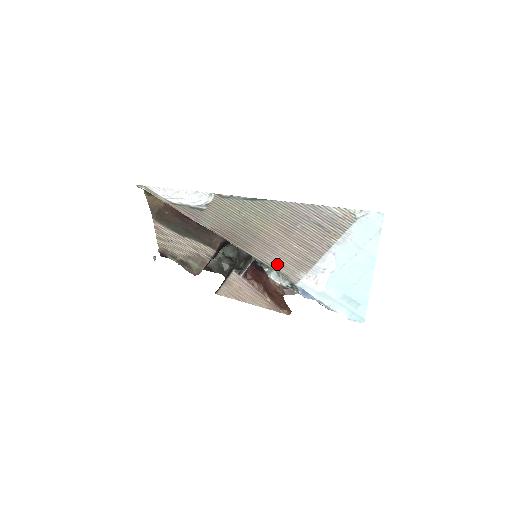
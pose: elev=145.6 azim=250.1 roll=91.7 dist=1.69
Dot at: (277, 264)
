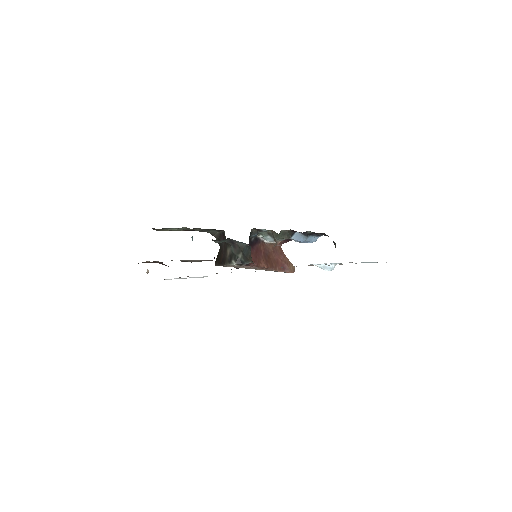
Dot at: (282, 267)
